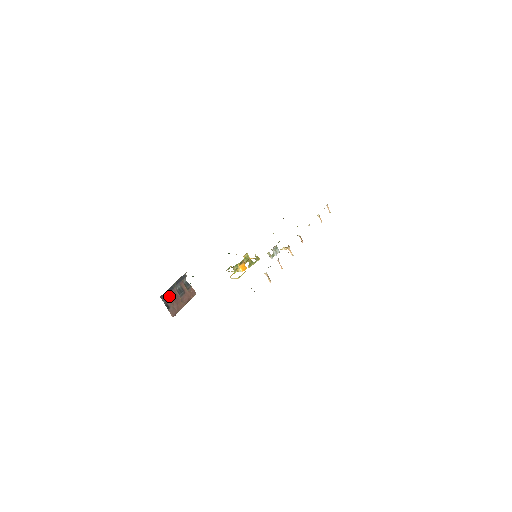
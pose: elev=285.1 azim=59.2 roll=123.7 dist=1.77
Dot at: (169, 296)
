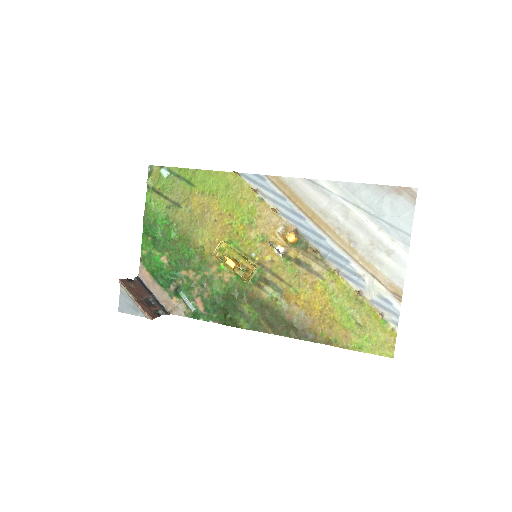
Dot at: (141, 287)
